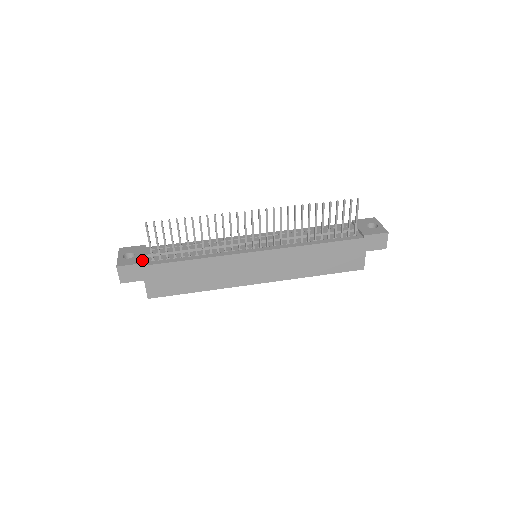
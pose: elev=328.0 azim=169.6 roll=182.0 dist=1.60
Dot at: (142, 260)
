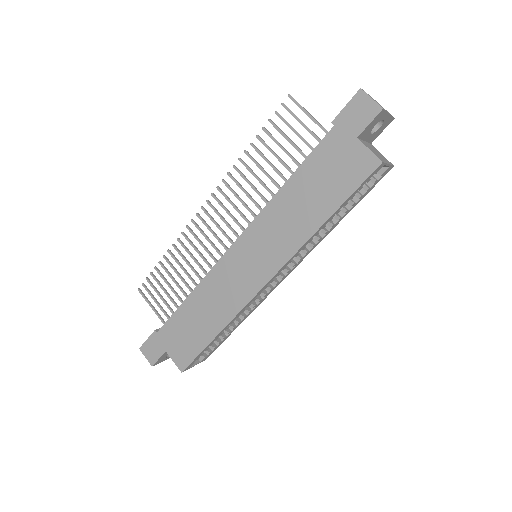
Dot at: (157, 330)
